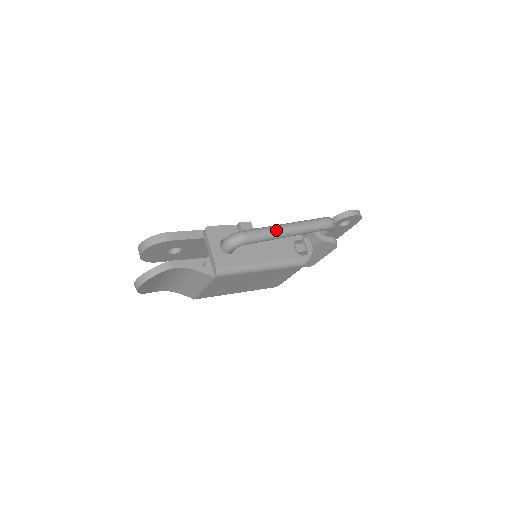
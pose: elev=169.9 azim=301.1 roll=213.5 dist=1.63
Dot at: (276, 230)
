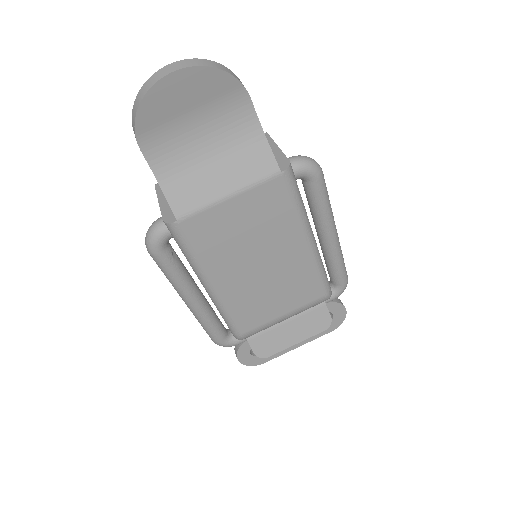
Dot at: occluded
